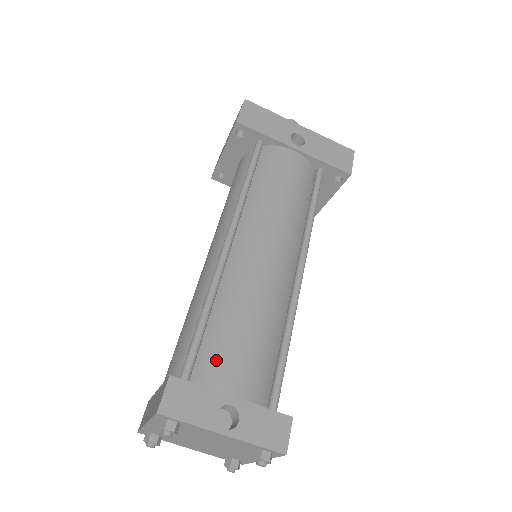
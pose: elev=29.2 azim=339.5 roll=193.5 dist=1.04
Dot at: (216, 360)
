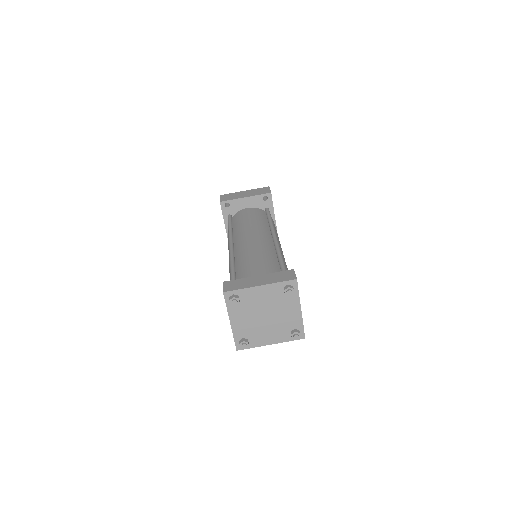
Dot at: occluded
